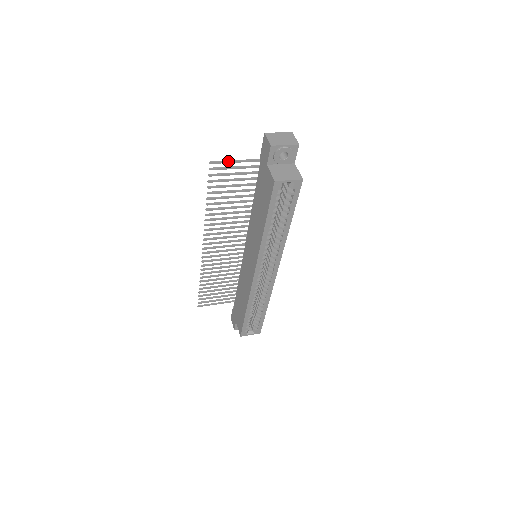
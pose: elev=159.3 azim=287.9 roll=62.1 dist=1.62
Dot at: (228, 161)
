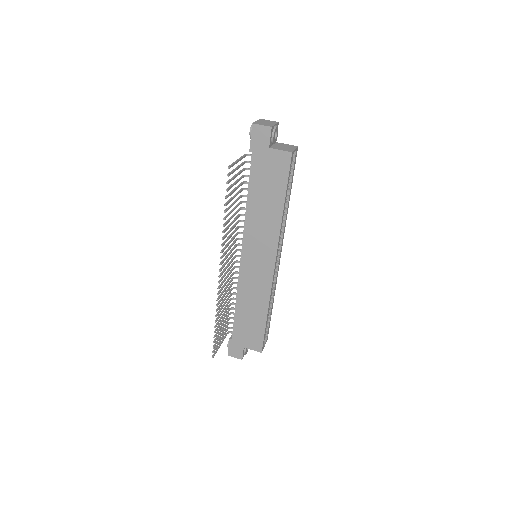
Dot at: (235, 162)
